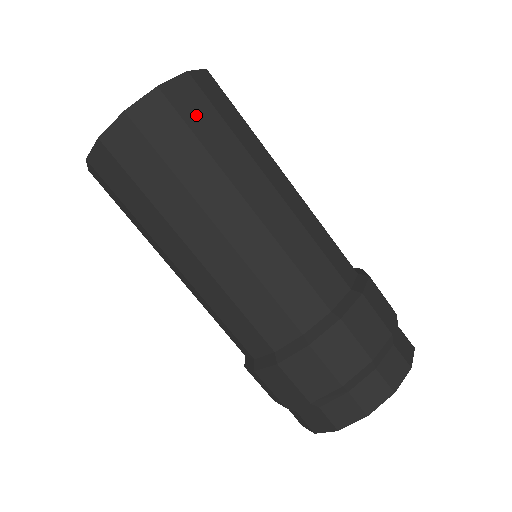
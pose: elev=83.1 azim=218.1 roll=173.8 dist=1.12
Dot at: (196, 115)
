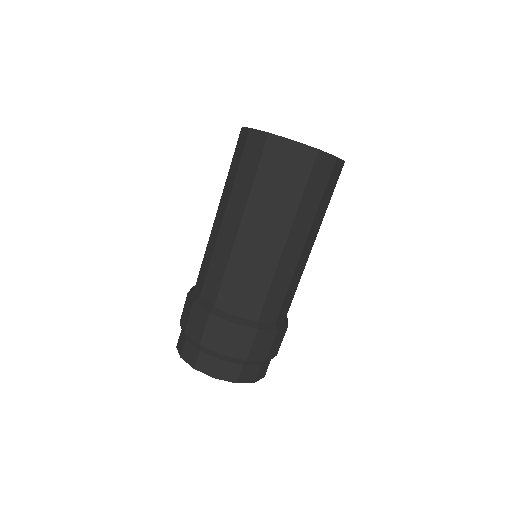
Dot at: (270, 163)
